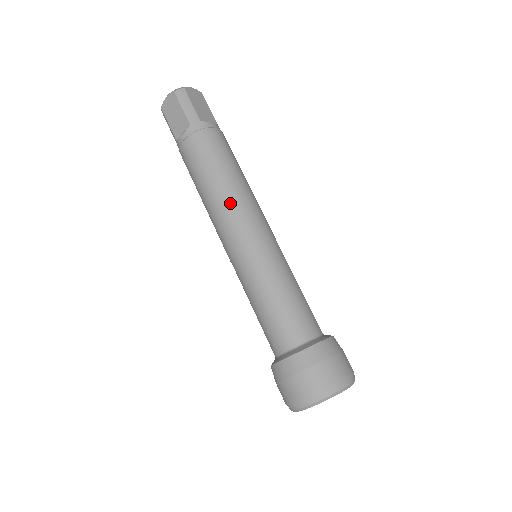
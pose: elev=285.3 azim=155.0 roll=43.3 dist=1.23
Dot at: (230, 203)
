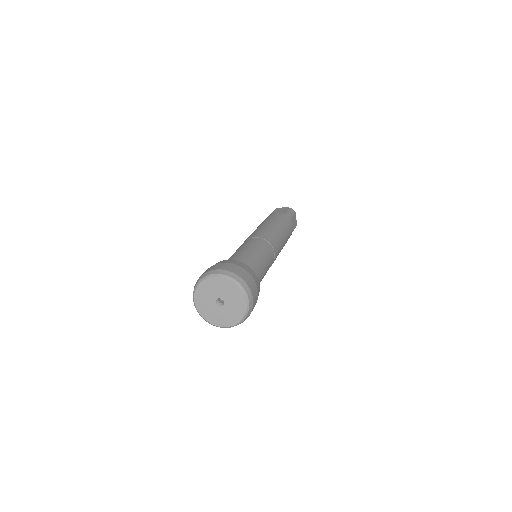
Dot at: (274, 231)
